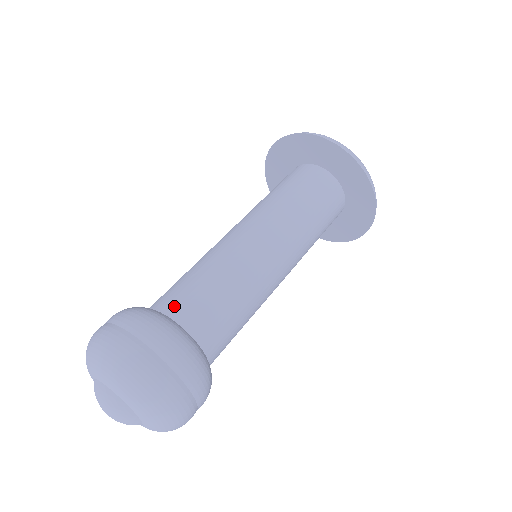
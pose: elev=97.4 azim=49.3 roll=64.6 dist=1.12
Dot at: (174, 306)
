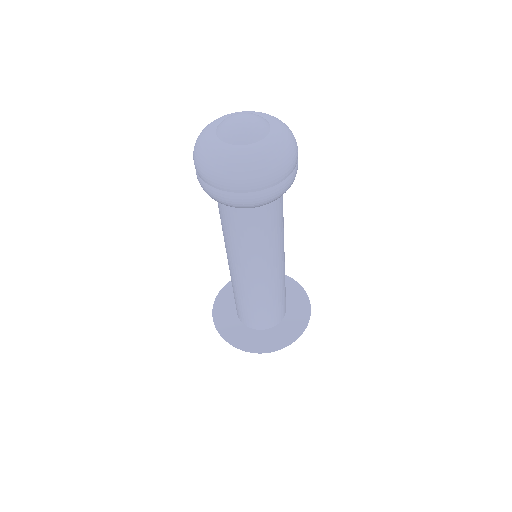
Dot at: occluded
